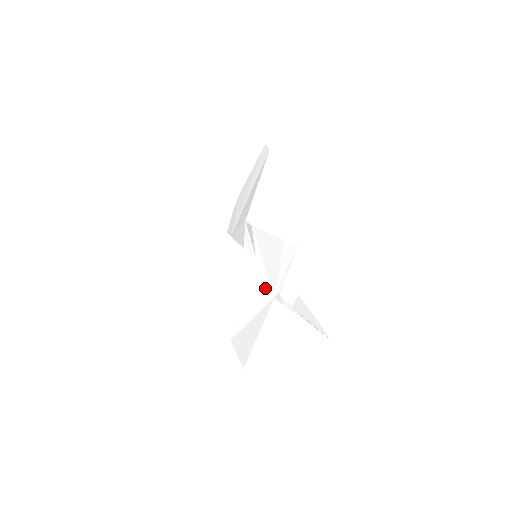
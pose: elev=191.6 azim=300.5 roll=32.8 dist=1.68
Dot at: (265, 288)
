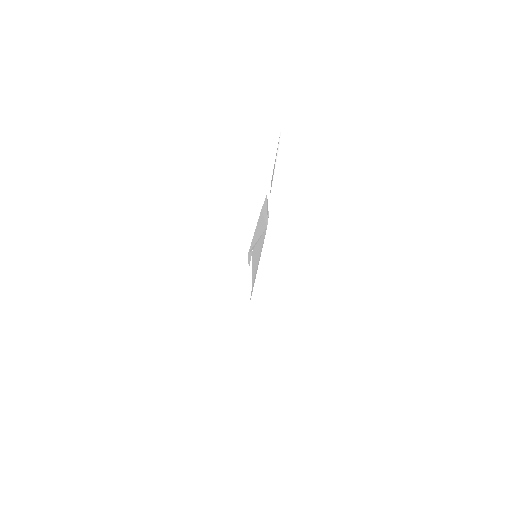
Dot at: (261, 239)
